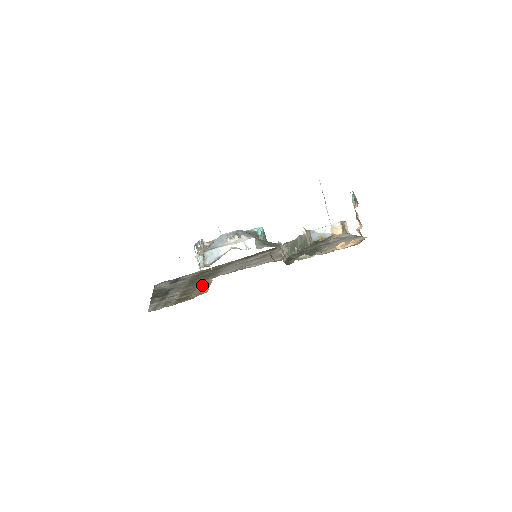
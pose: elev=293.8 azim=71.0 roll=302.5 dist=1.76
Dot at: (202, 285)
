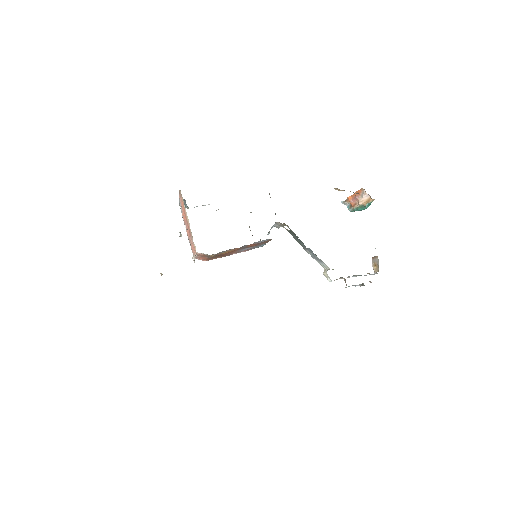
Dot at: occluded
